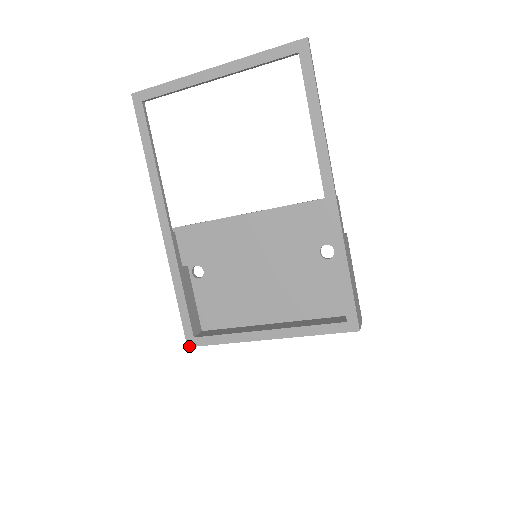
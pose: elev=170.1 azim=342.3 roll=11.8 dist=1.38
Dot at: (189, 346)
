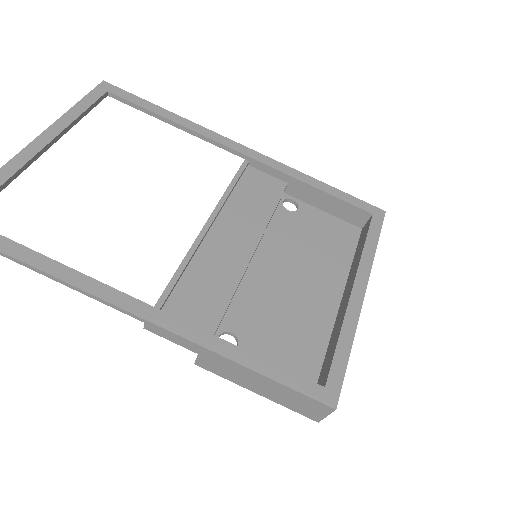
Dot at: (335, 405)
